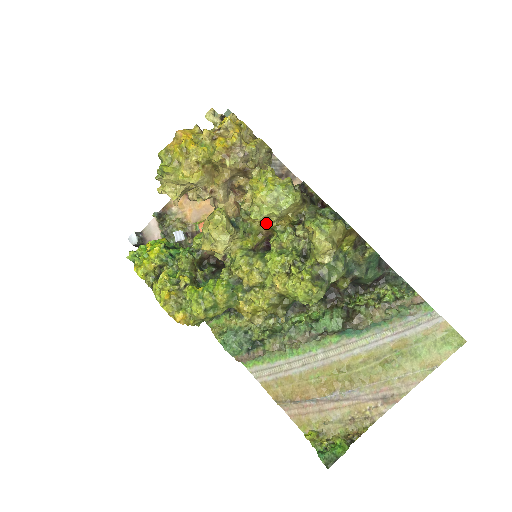
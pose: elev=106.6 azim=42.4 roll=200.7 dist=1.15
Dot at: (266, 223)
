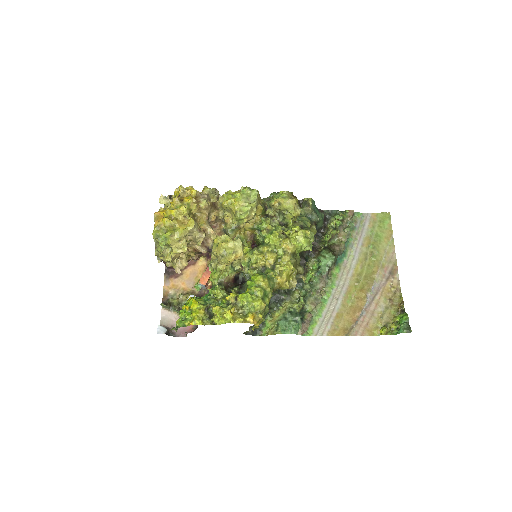
Dot at: (252, 217)
